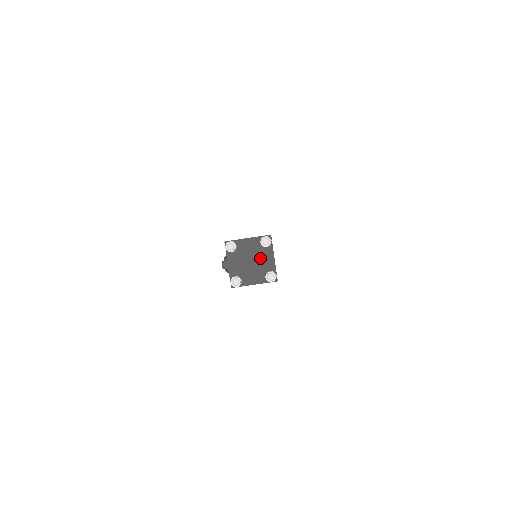
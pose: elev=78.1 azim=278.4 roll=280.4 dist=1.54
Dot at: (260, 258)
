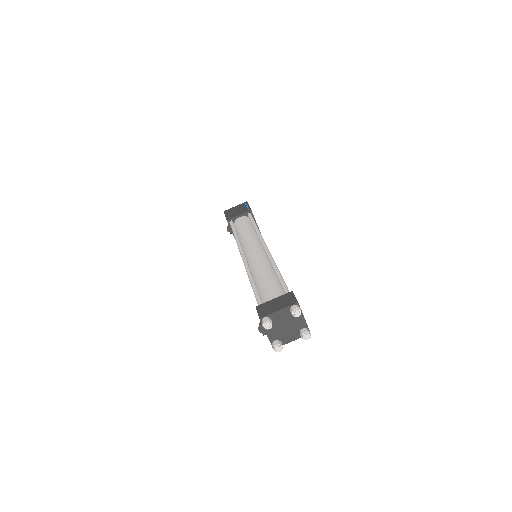
Dot at: (292, 322)
